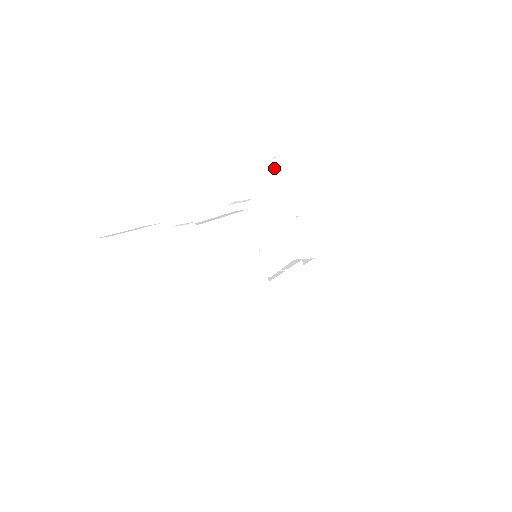
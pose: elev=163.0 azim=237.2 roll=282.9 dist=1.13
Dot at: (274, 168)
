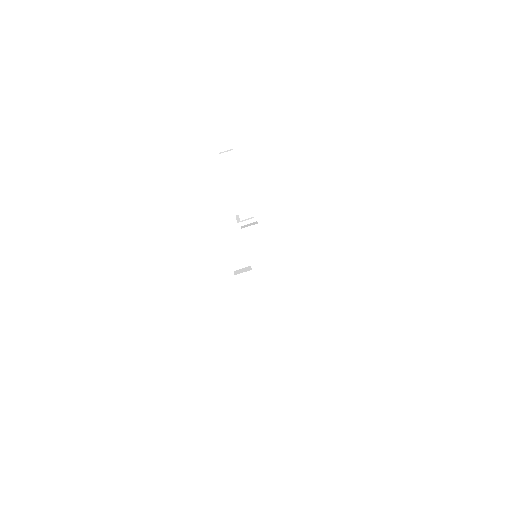
Dot at: occluded
